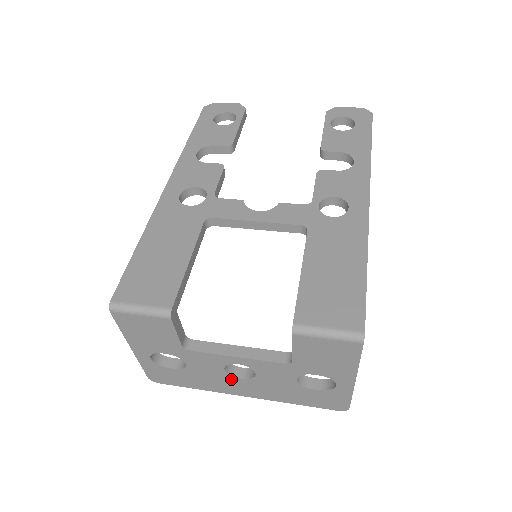
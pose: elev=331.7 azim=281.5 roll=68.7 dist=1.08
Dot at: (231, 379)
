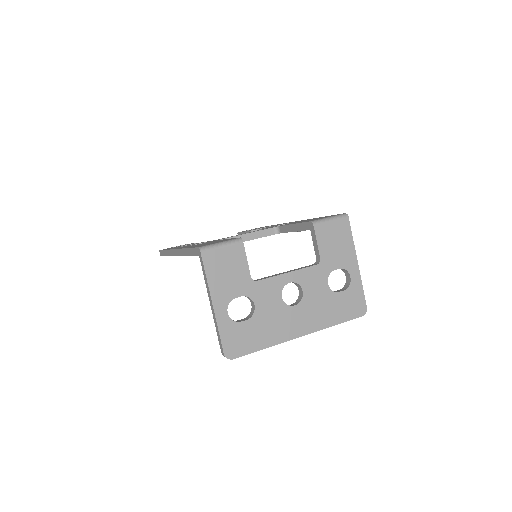
Dot at: (288, 311)
